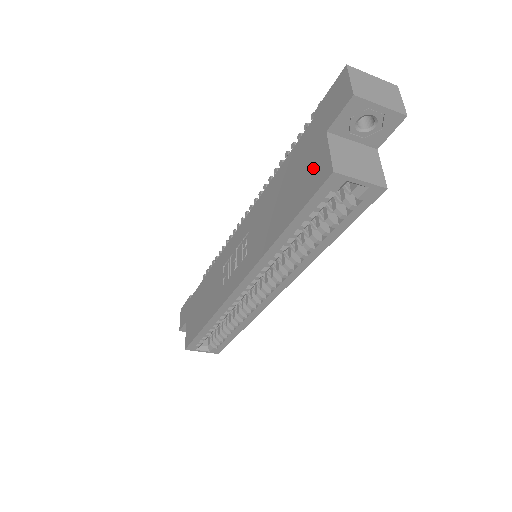
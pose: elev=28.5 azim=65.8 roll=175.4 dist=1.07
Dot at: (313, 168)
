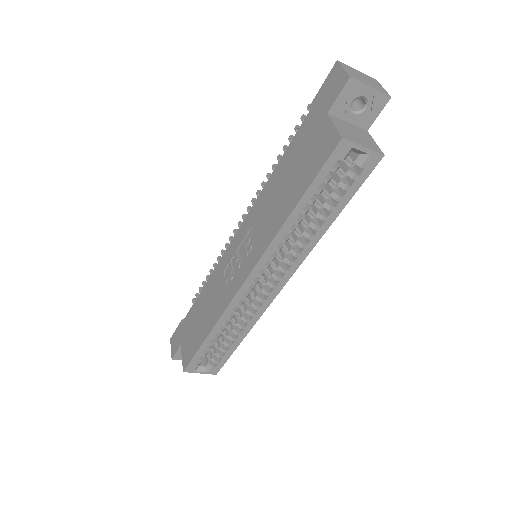
Dot at: (318, 145)
